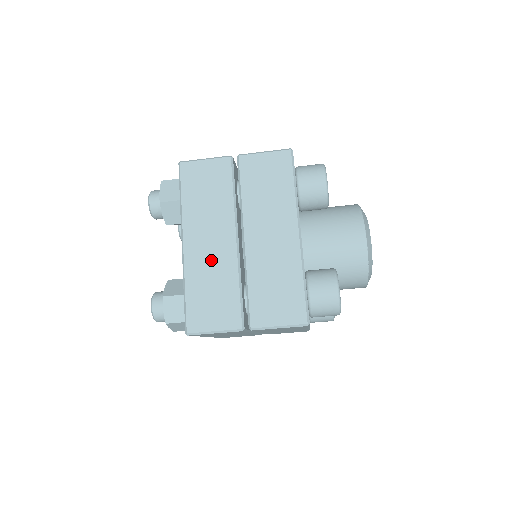
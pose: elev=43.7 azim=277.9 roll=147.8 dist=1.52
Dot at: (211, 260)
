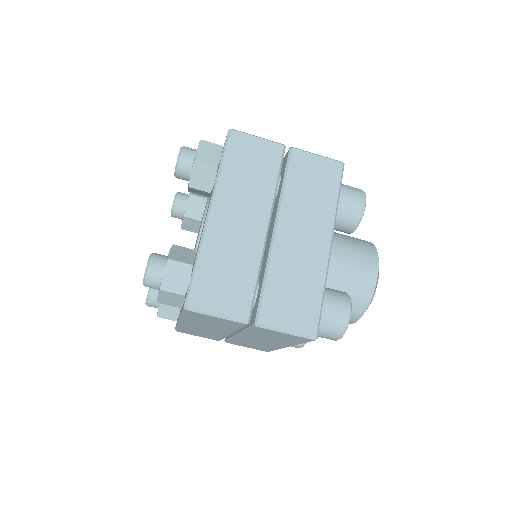
Dot at: (235, 239)
